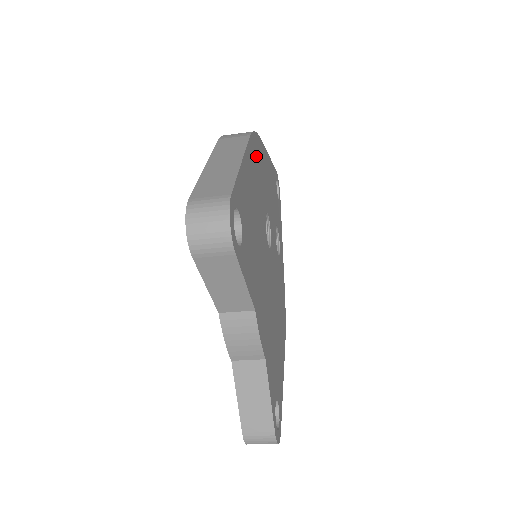
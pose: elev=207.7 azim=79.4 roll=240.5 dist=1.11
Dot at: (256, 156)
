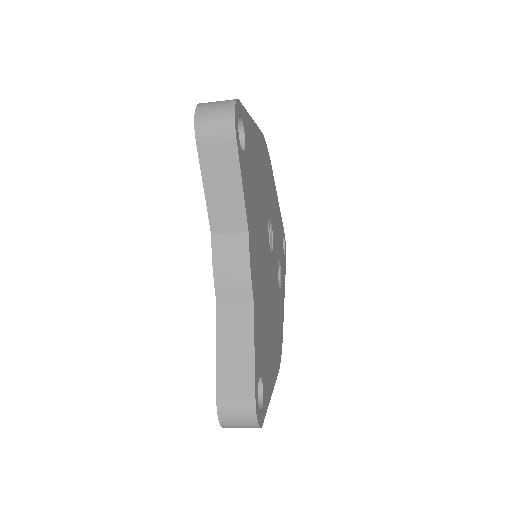
Dot at: (266, 160)
